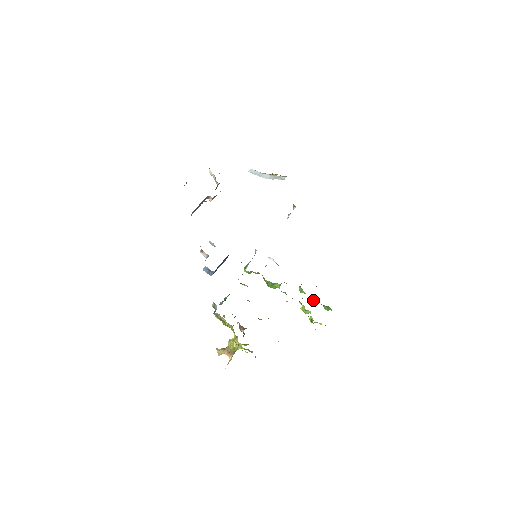
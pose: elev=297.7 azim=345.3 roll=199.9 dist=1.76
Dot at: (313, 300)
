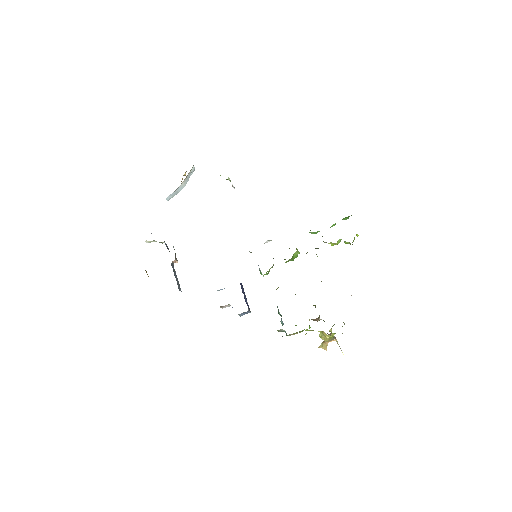
Dot at: (330, 227)
